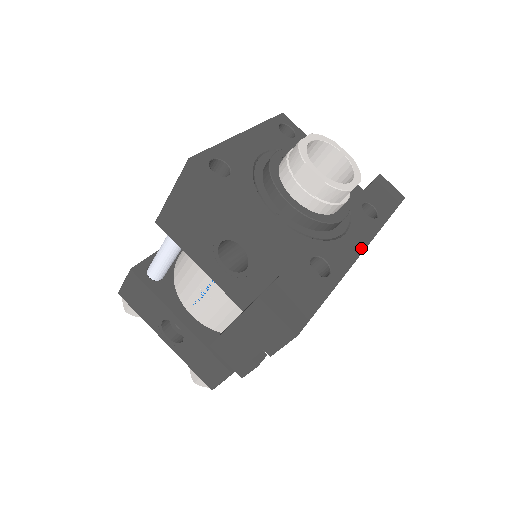
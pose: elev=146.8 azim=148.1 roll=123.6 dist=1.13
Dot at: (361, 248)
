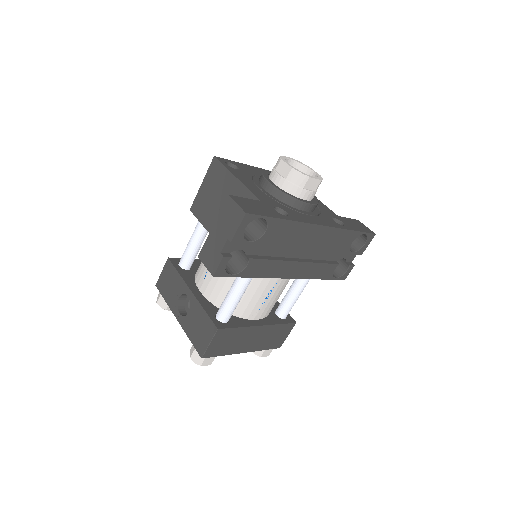
Dot at: (320, 224)
